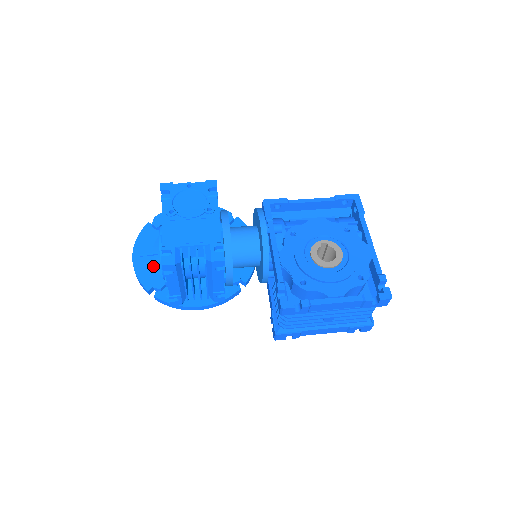
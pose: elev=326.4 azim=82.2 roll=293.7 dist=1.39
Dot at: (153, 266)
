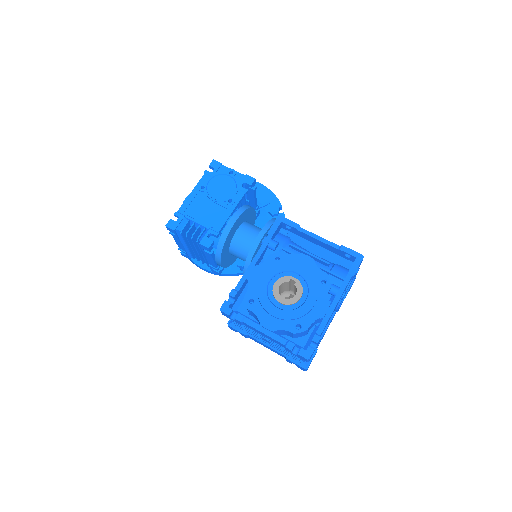
Dot at: occluded
